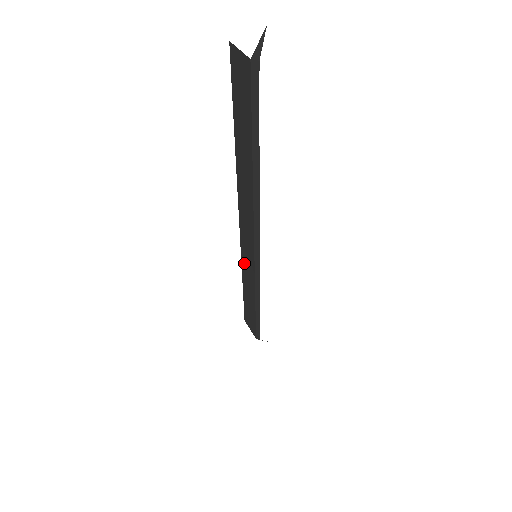
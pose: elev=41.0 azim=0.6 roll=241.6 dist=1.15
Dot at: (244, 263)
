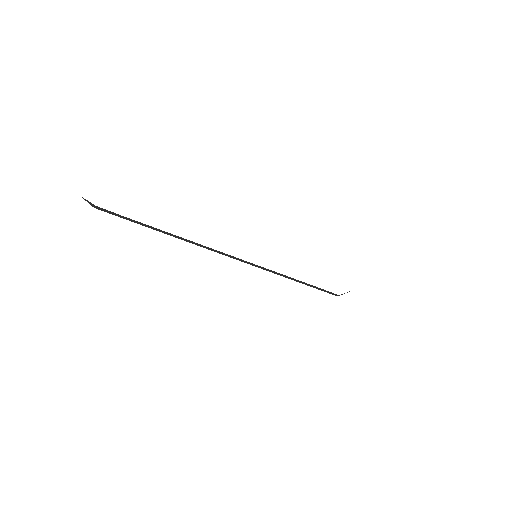
Dot at: occluded
